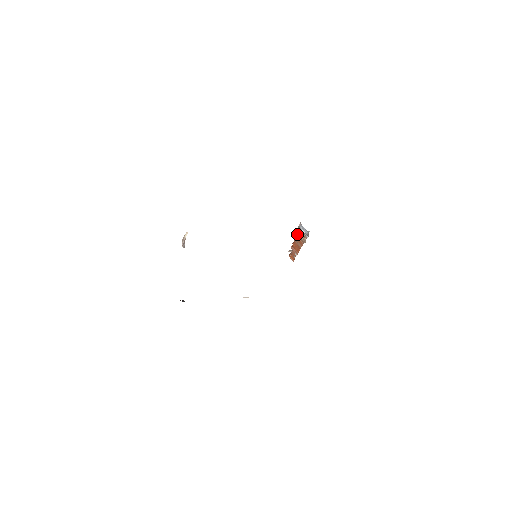
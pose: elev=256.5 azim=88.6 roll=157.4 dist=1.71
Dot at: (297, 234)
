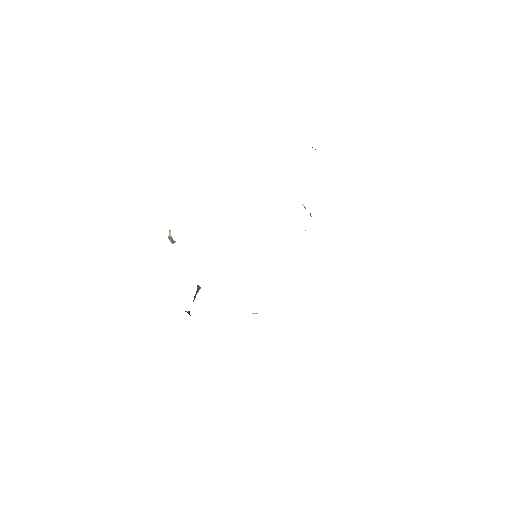
Dot at: occluded
